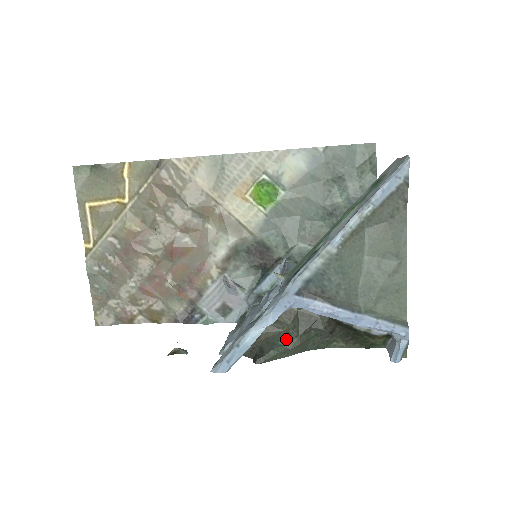
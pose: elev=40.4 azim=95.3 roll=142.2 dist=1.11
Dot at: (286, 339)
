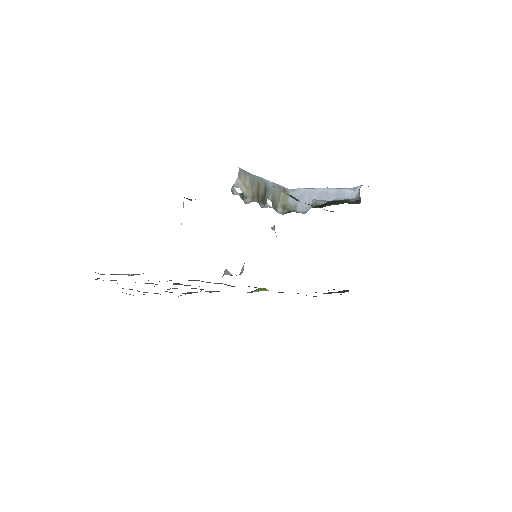
Dot at: occluded
